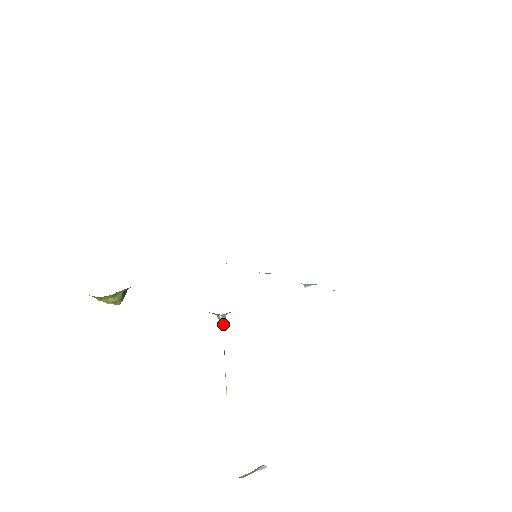
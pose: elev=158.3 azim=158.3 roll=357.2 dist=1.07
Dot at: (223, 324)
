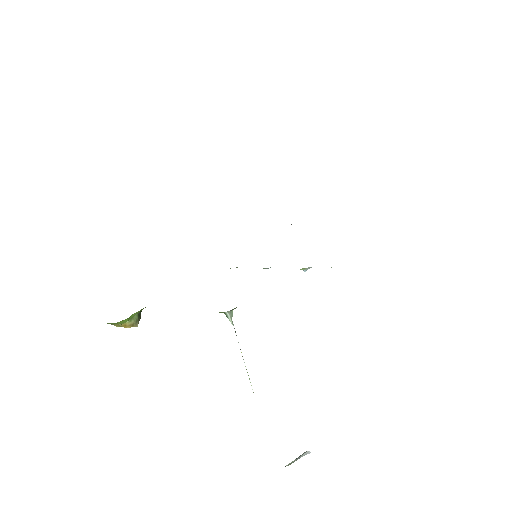
Dot at: occluded
